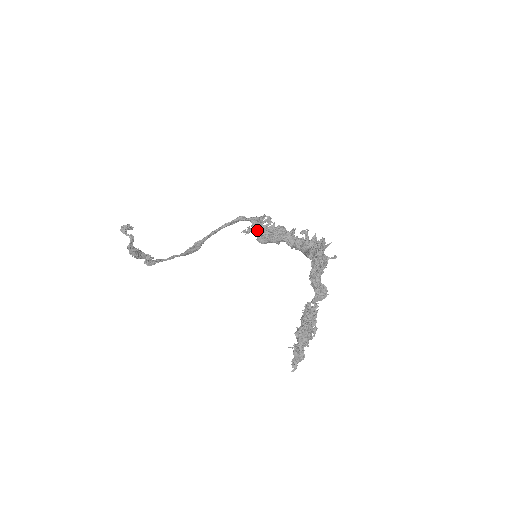
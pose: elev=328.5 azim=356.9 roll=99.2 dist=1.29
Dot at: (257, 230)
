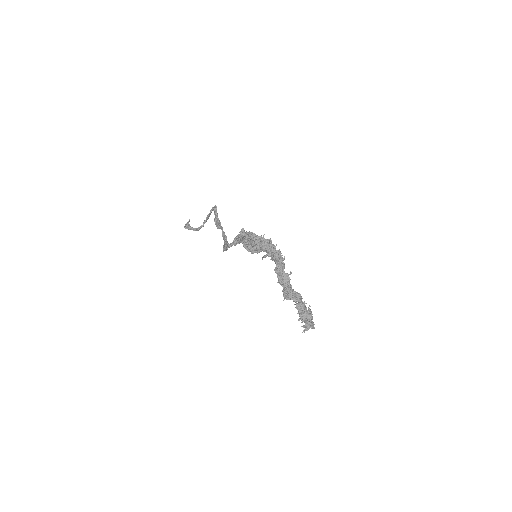
Dot at: (243, 243)
